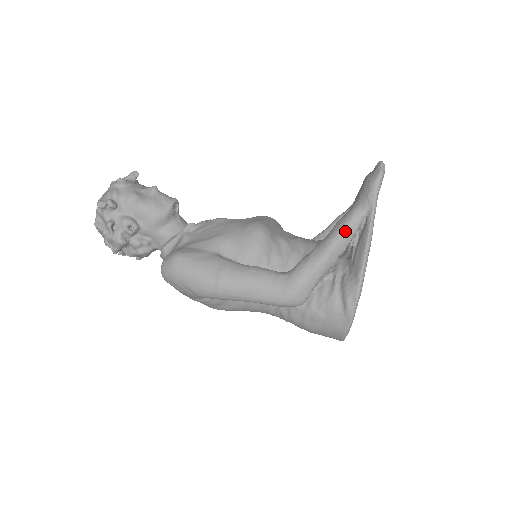
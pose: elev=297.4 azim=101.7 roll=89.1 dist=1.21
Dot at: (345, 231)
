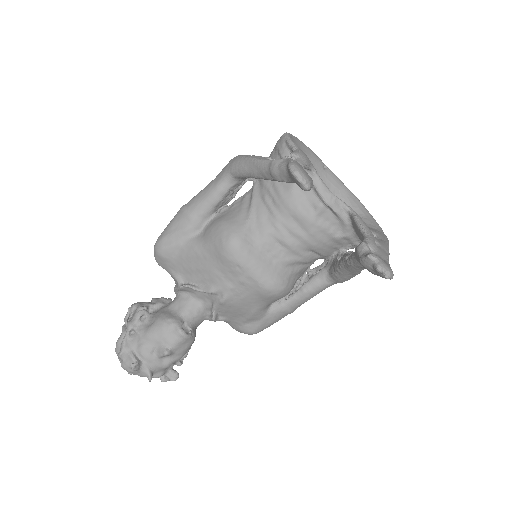
Dot at: occluded
